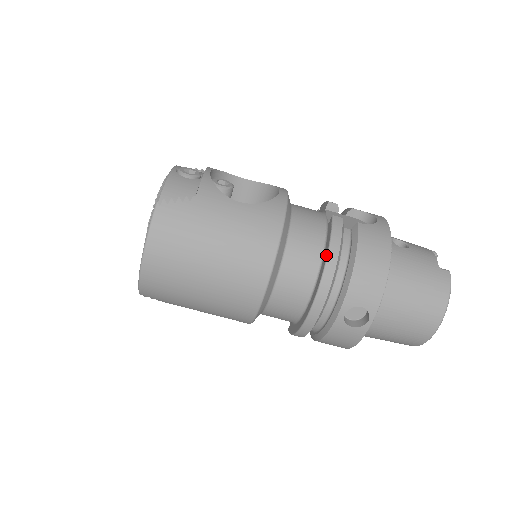
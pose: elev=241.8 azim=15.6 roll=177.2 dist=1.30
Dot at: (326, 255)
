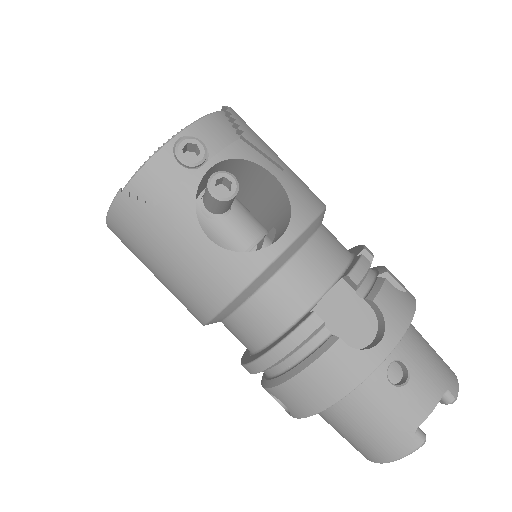
Dot at: (269, 348)
